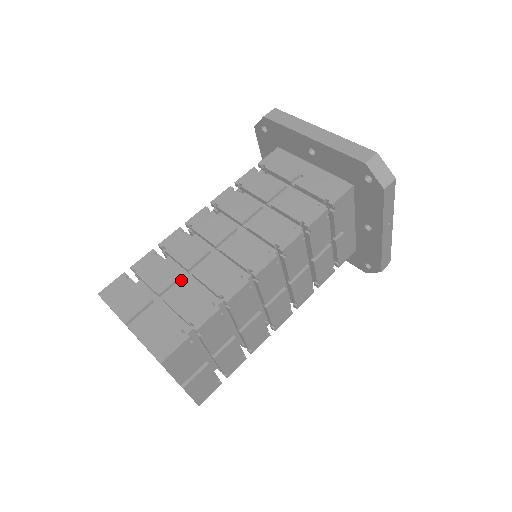
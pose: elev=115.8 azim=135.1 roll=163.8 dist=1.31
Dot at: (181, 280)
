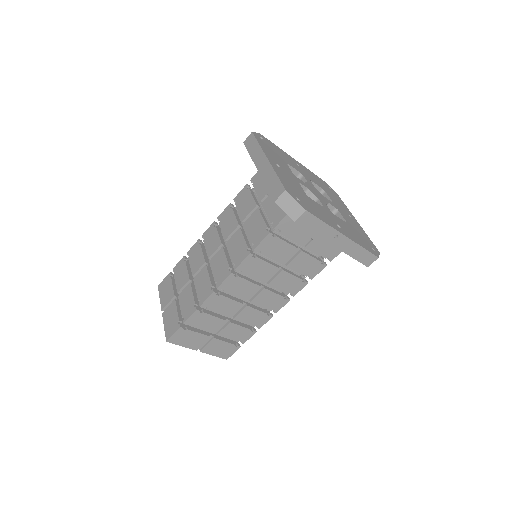
Dot at: occluded
